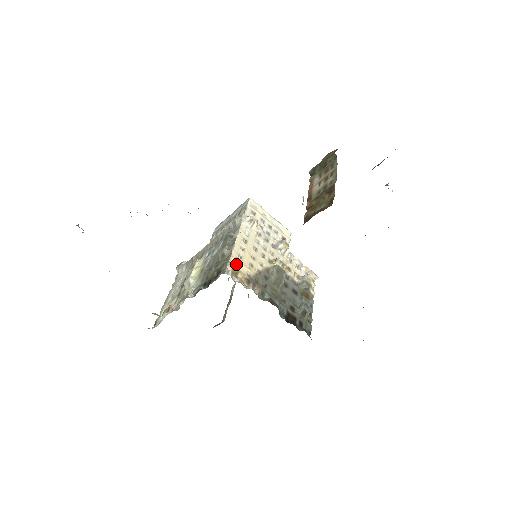
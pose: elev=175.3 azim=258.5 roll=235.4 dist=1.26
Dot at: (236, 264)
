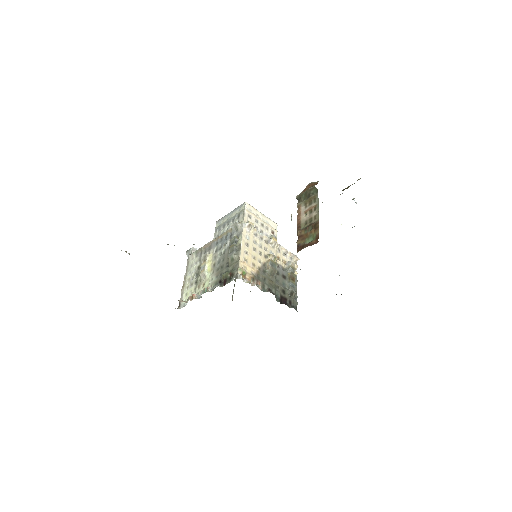
Dot at: (244, 267)
